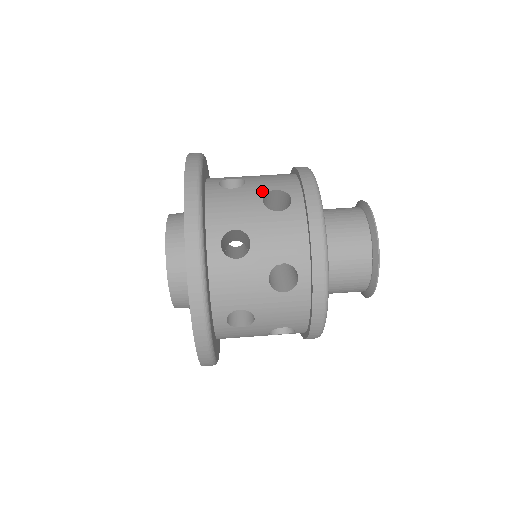
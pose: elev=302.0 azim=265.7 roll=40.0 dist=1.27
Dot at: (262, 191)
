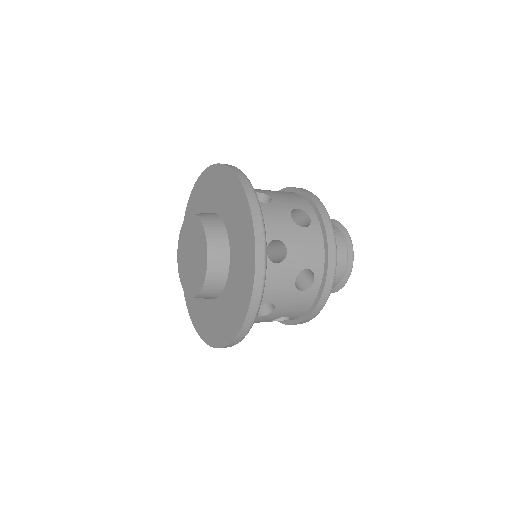
Dot at: occluded
